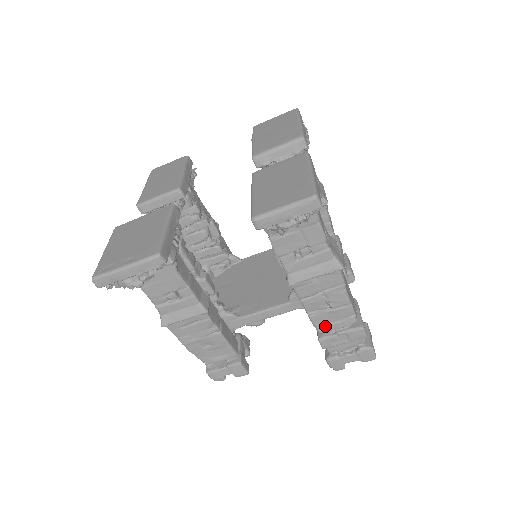
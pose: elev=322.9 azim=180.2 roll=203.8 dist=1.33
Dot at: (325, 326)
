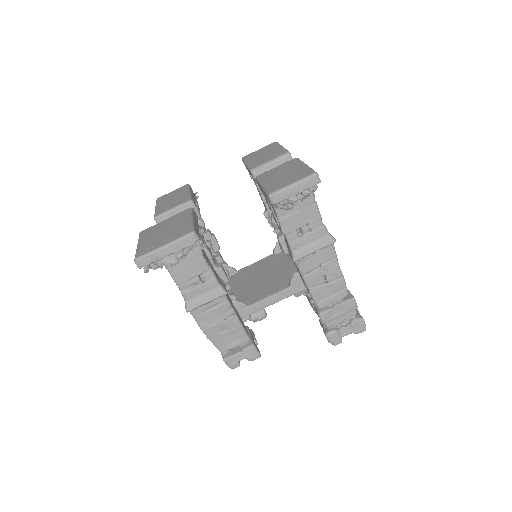
Dot at: (323, 301)
